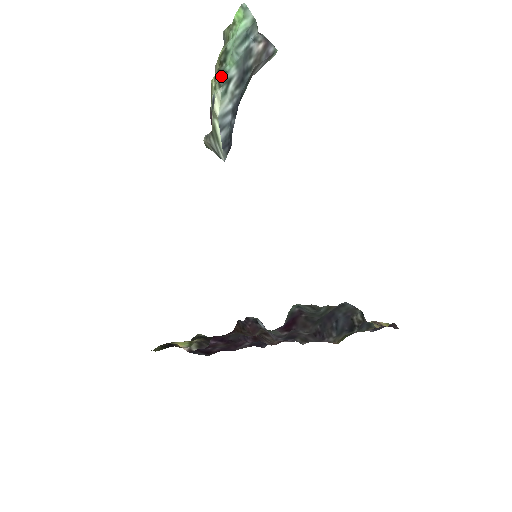
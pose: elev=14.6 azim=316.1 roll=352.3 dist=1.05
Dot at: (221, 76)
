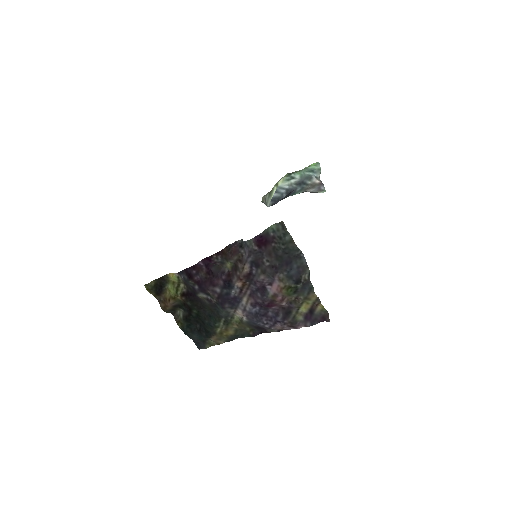
Dot at: (290, 173)
